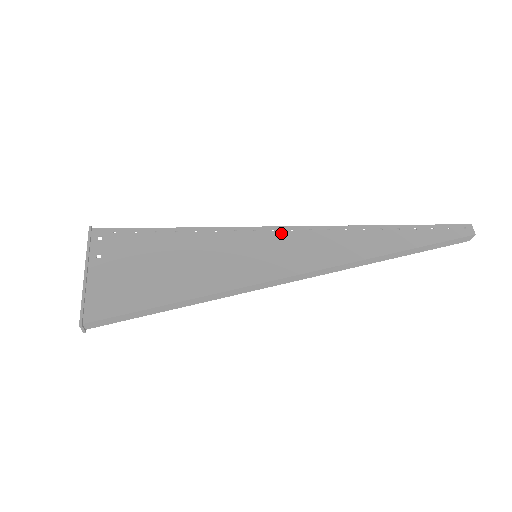
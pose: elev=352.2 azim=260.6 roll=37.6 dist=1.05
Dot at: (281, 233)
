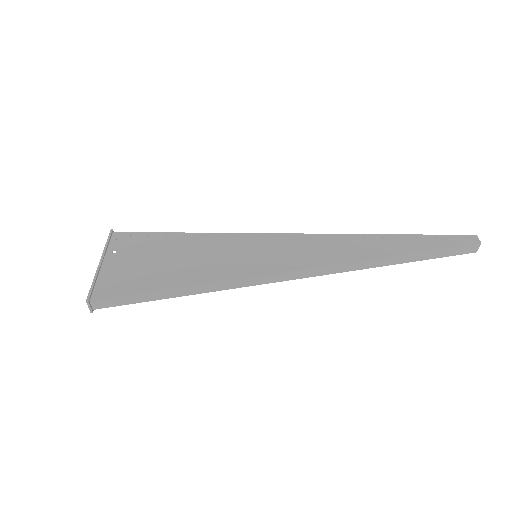
Dot at: (282, 238)
